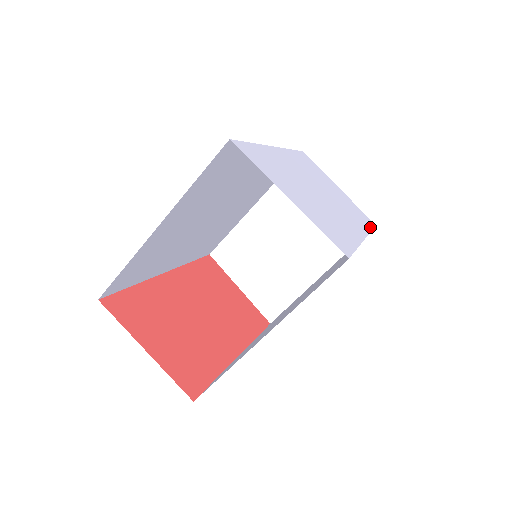
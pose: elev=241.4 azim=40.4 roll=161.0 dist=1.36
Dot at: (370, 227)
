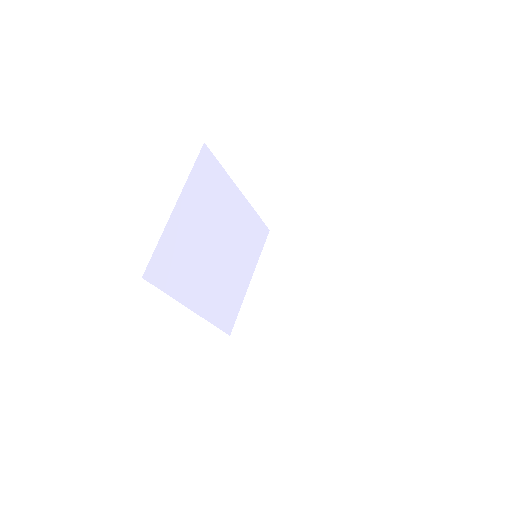
Dot at: occluded
